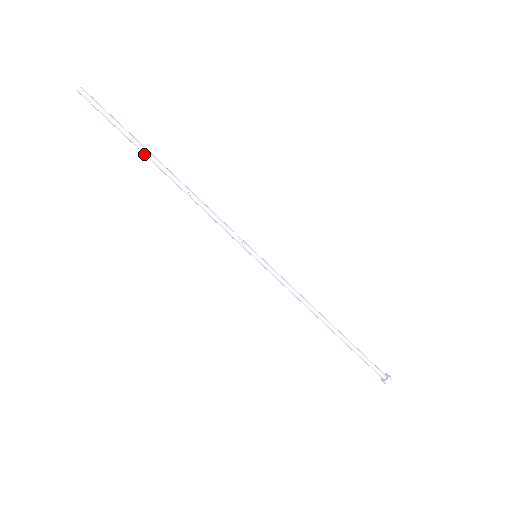
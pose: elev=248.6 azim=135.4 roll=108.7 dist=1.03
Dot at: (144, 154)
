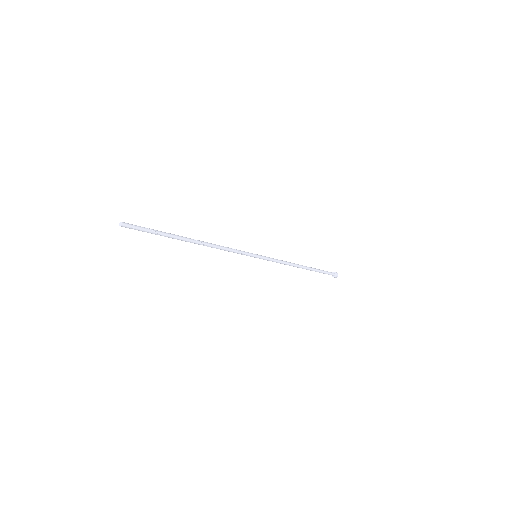
Dot at: (175, 238)
